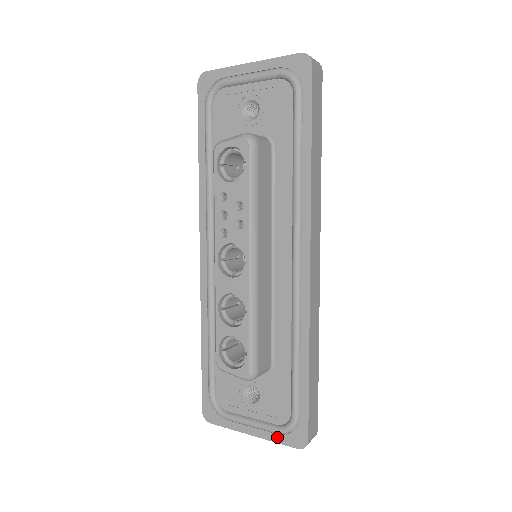
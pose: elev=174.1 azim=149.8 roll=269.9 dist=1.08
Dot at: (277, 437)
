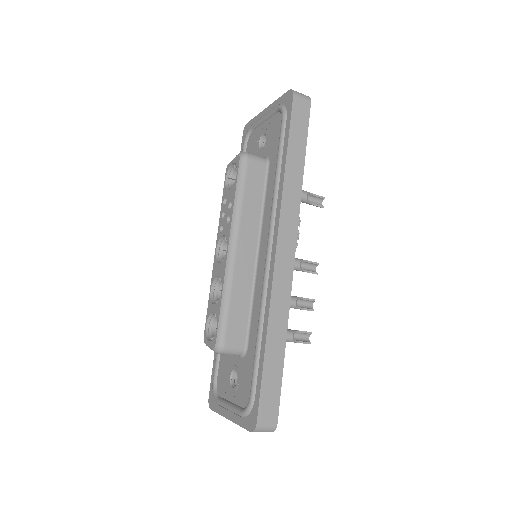
Dot at: (241, 420)
